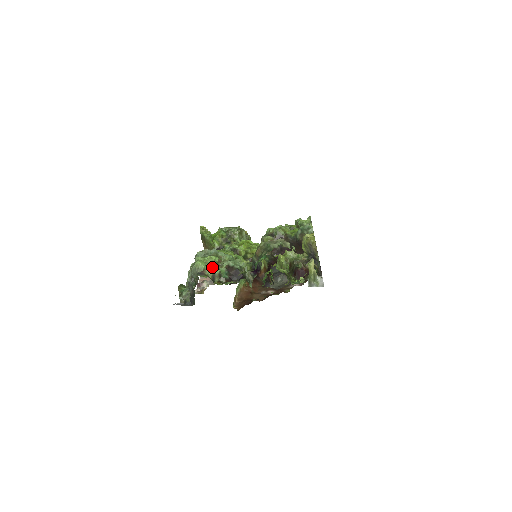
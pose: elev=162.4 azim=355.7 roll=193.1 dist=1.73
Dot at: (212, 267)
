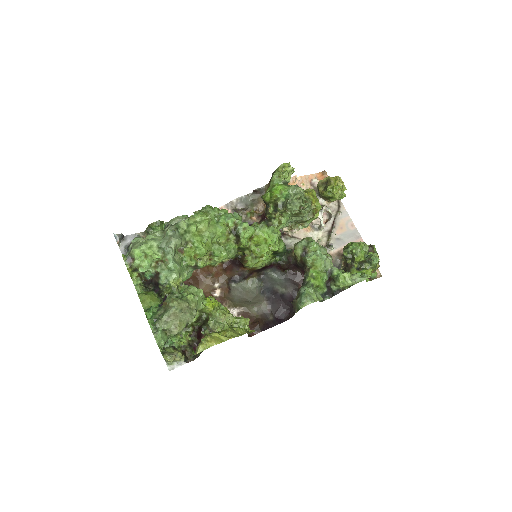
Dot at: (140, 265)
